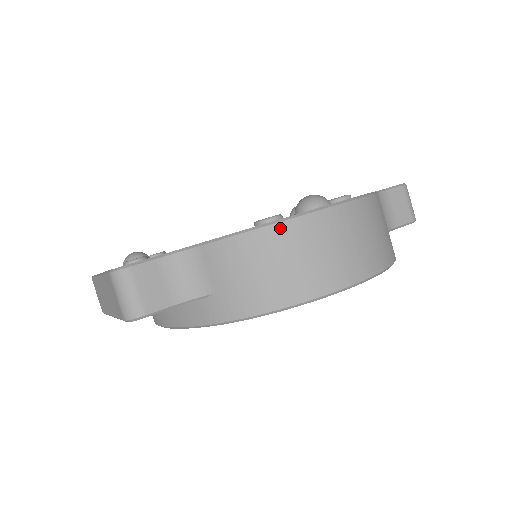
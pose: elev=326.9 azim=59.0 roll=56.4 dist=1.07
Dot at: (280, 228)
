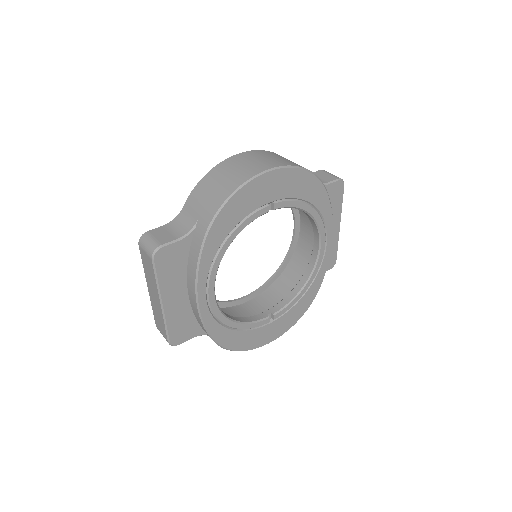
Dot at: (215, 168)
